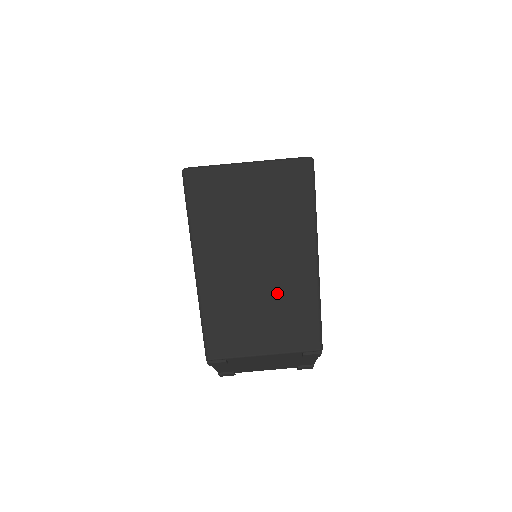
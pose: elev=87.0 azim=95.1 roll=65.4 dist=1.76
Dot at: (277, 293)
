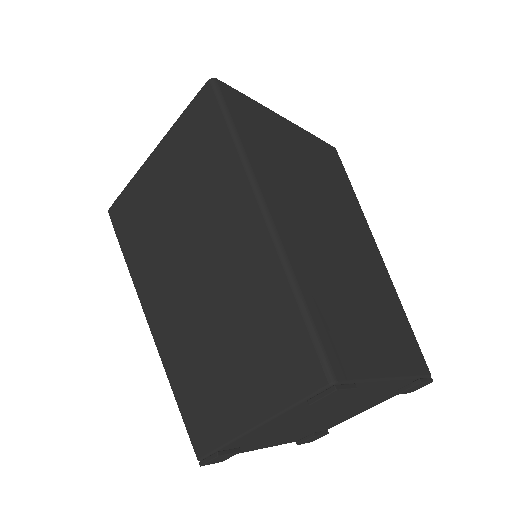
Dot at: (238, 314)
